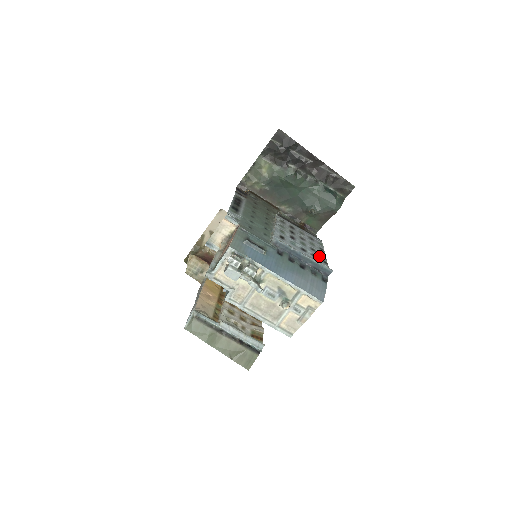
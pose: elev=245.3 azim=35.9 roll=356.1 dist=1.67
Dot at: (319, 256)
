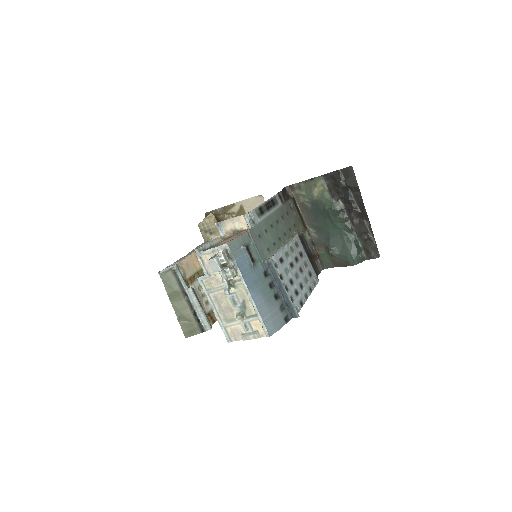
Dot at: (301, 295)
